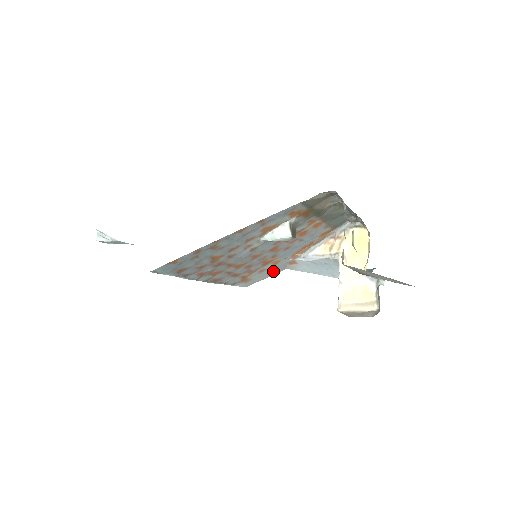
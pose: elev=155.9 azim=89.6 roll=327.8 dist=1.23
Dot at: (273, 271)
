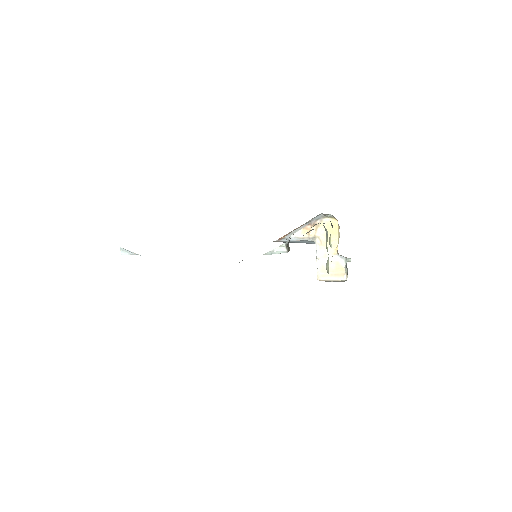
Dot at: occluded
